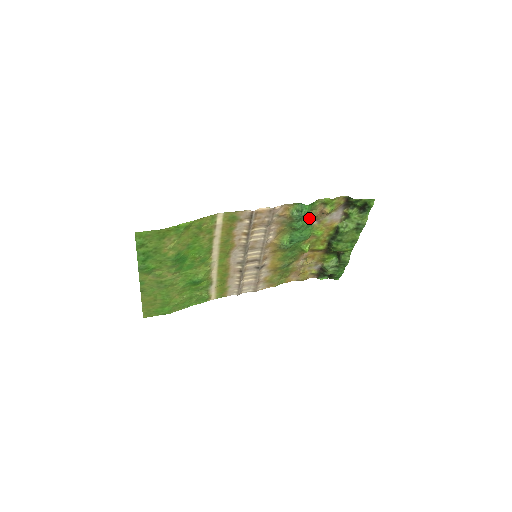
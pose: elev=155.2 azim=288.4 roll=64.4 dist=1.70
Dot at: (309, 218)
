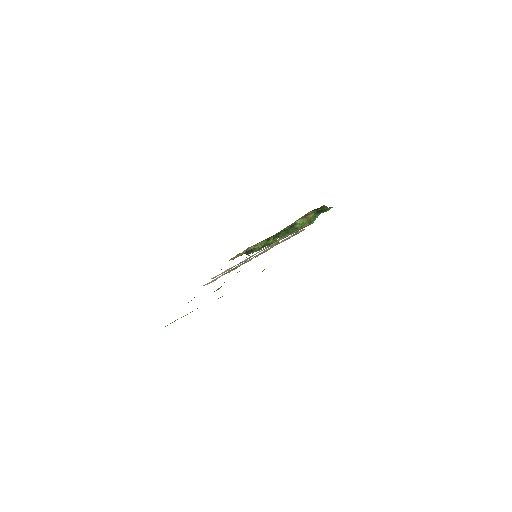
Dot at: occluded
